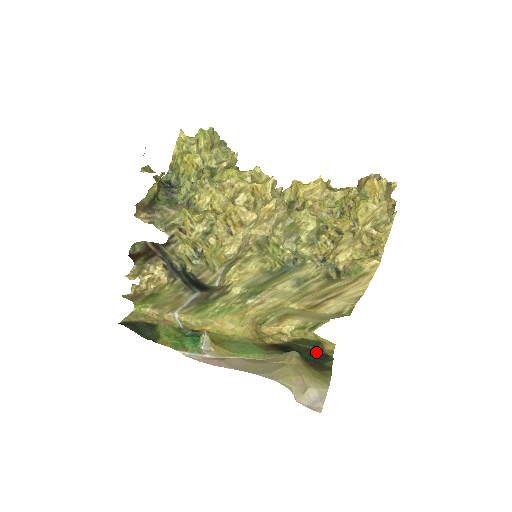
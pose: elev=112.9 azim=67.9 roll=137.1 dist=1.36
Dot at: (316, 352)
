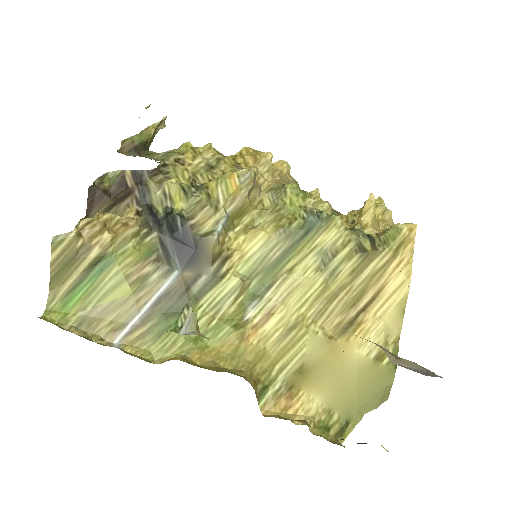
Dot at: occluded
